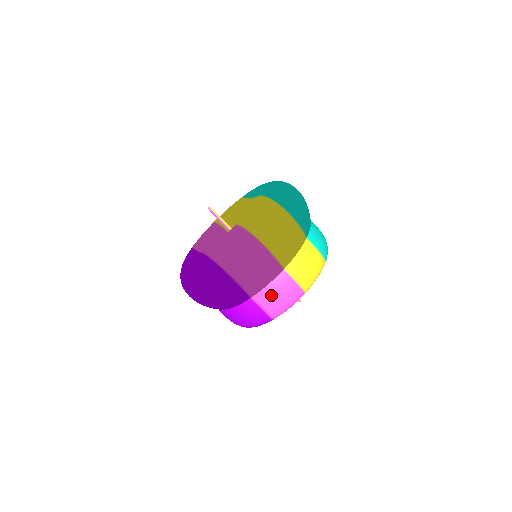
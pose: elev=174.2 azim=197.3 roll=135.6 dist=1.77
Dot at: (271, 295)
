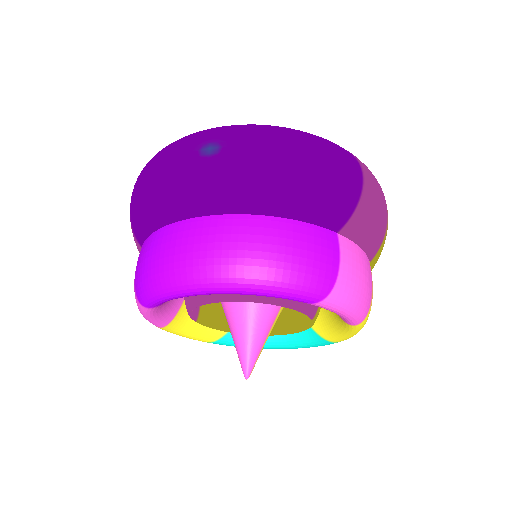
Dot at: (359, 261)
